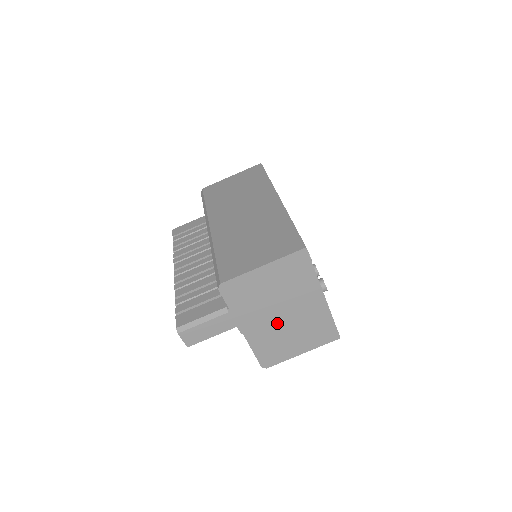
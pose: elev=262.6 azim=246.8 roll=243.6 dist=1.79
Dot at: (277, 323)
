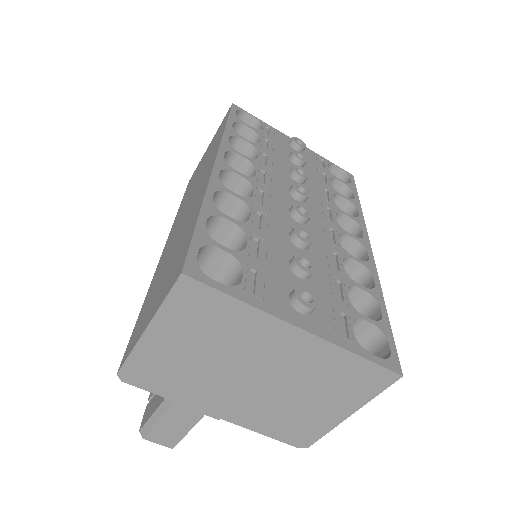
Dot at: (259, 391)
